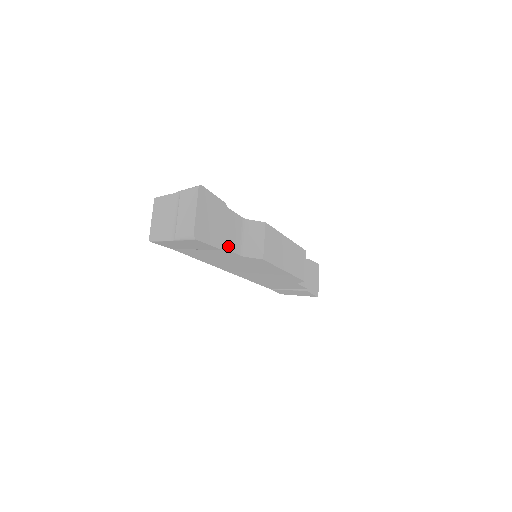
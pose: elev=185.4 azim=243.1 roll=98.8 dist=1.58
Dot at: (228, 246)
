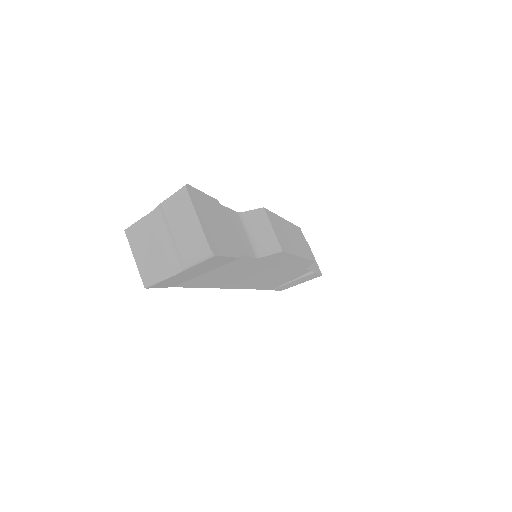
Dot at: (243, 251)
